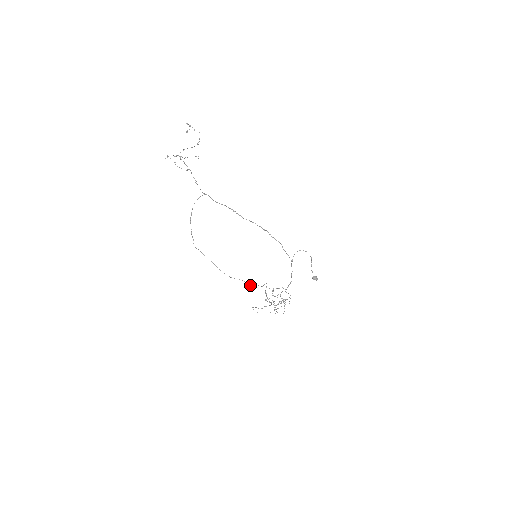
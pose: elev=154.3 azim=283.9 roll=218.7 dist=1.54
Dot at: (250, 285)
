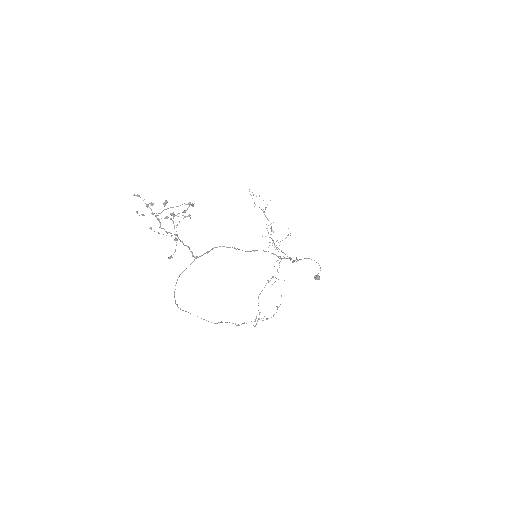
Dot at: (238, 324)
